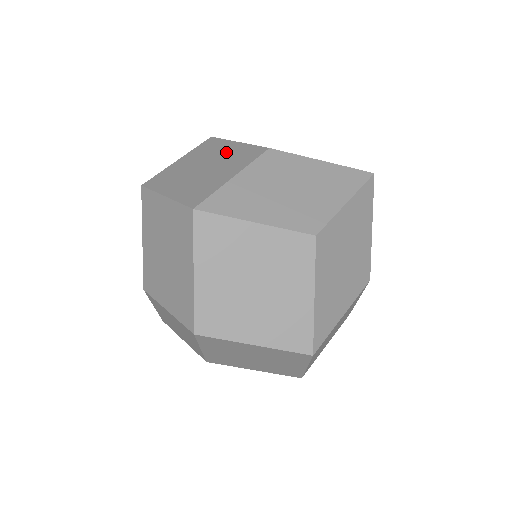
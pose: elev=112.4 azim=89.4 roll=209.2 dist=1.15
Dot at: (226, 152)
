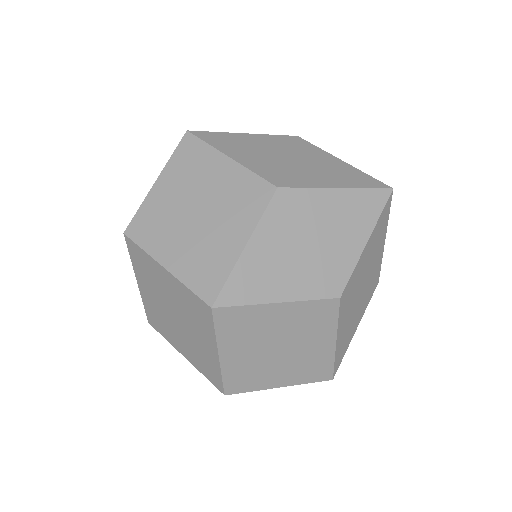
Dot at: (220, 181)
